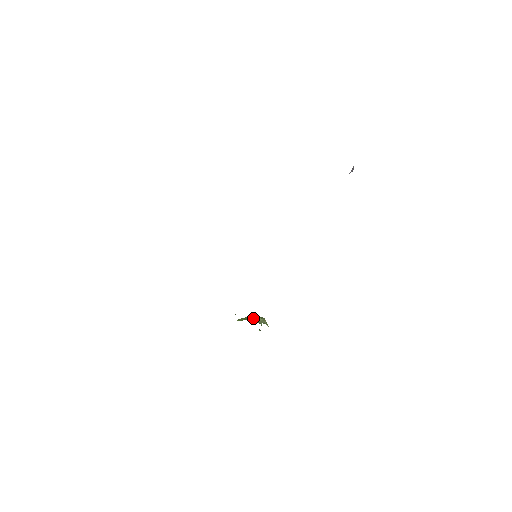
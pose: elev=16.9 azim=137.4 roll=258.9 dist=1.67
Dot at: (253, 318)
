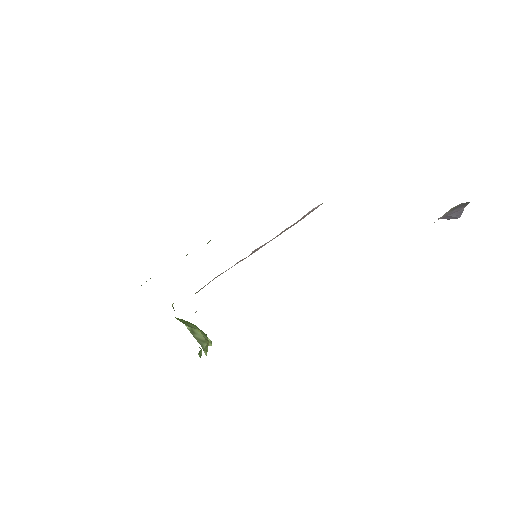
Dot at: (194, 328)
